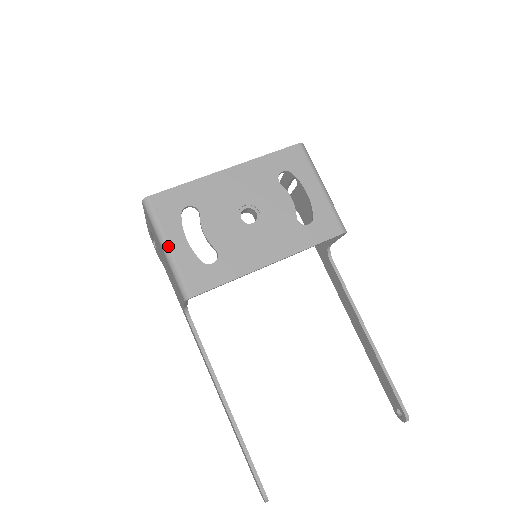
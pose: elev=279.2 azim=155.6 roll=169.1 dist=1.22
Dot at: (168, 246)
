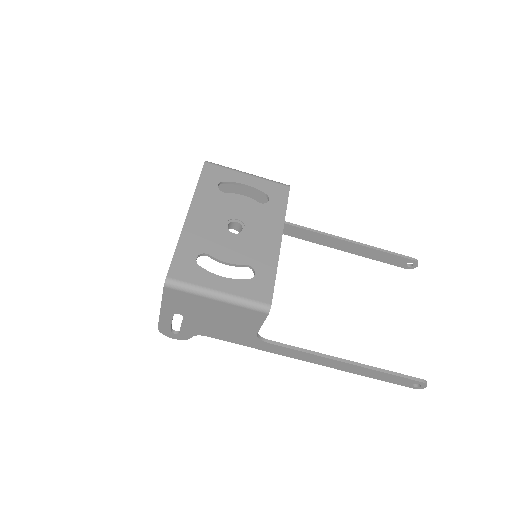
Dot at: (219, 292)
